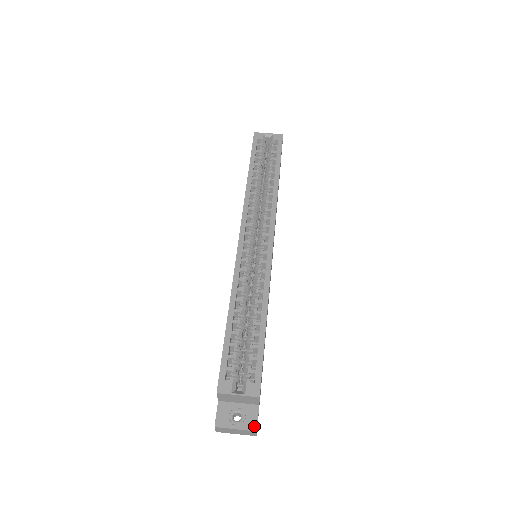
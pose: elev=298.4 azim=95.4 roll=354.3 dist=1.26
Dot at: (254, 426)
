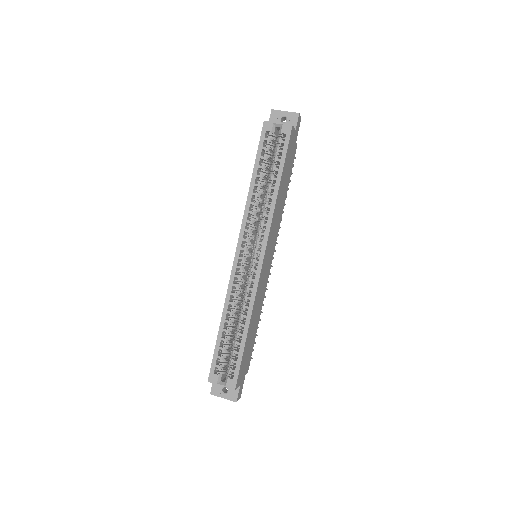
Dot at: (235, 399)
